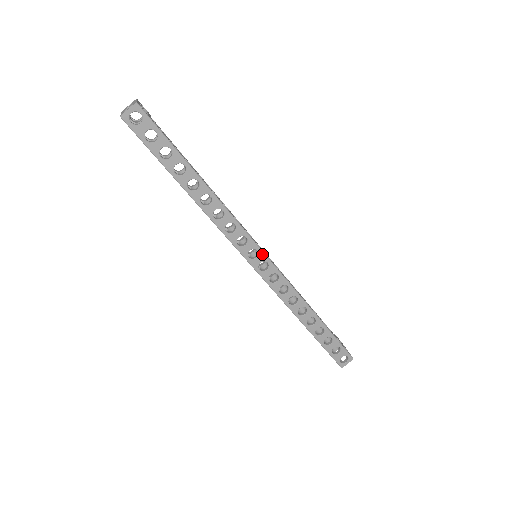
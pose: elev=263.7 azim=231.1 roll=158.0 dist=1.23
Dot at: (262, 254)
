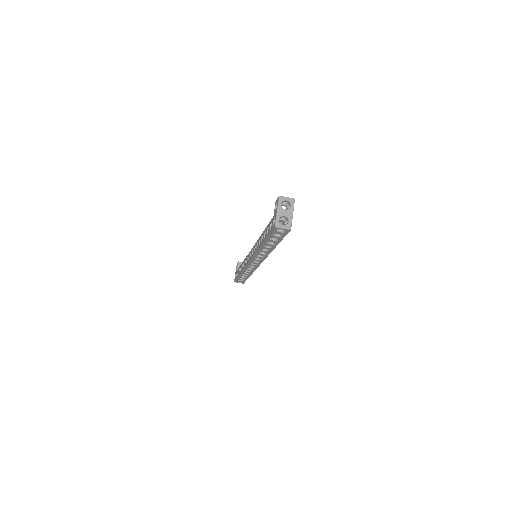
Dot at: (260, 263)
